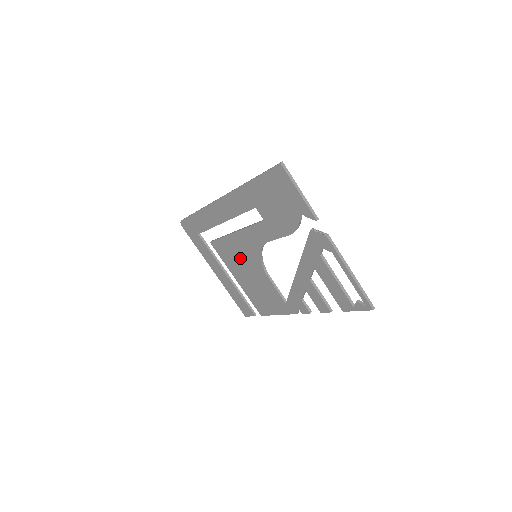
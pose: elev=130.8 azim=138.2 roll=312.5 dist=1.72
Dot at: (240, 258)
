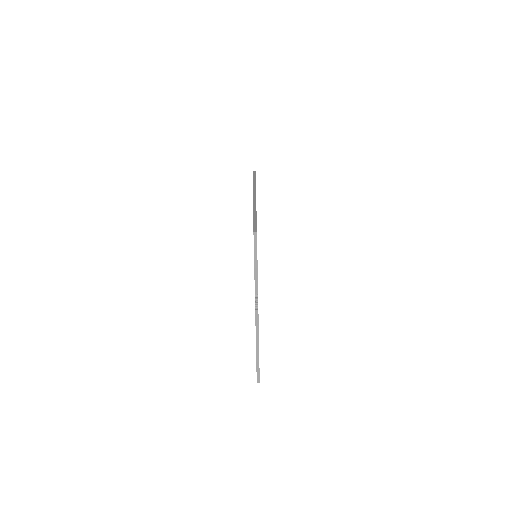
Dot at: occluded
